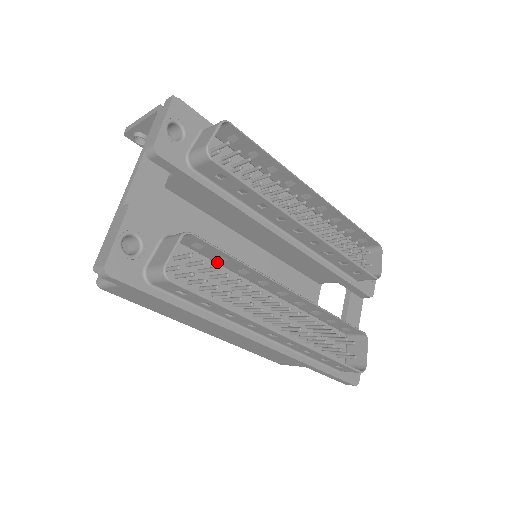
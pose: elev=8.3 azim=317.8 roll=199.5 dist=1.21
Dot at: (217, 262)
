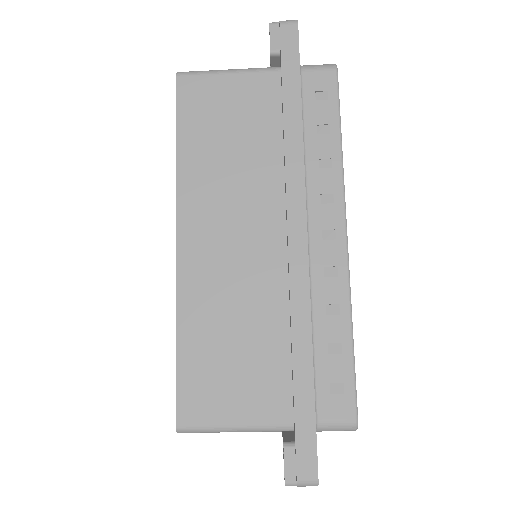
Dot at: occluded
